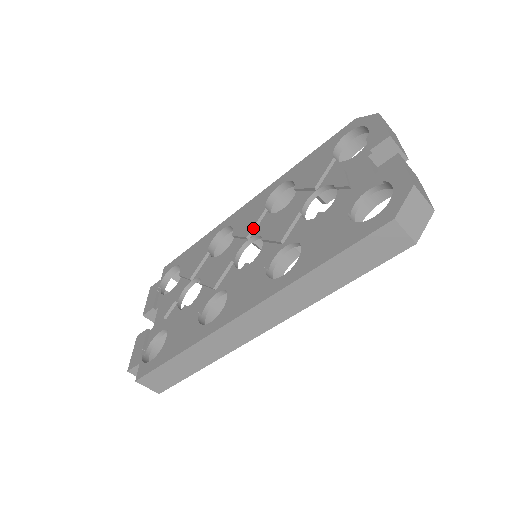
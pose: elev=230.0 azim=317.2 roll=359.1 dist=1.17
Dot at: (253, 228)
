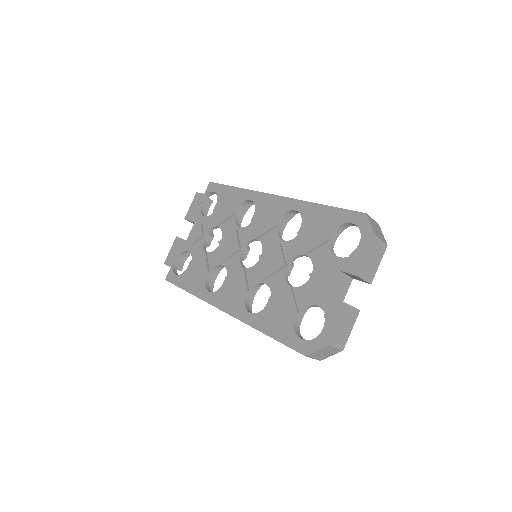
Dot at: (262, 234)
